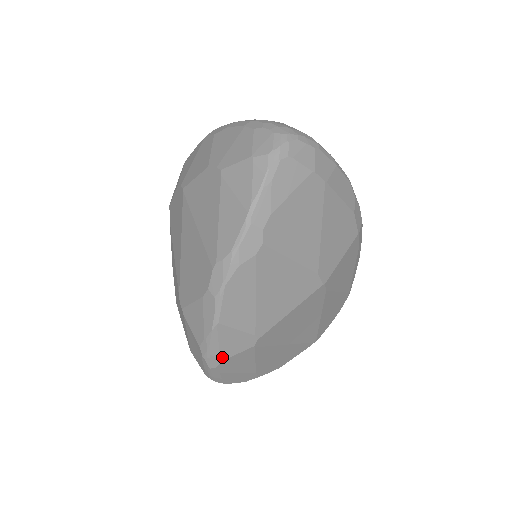
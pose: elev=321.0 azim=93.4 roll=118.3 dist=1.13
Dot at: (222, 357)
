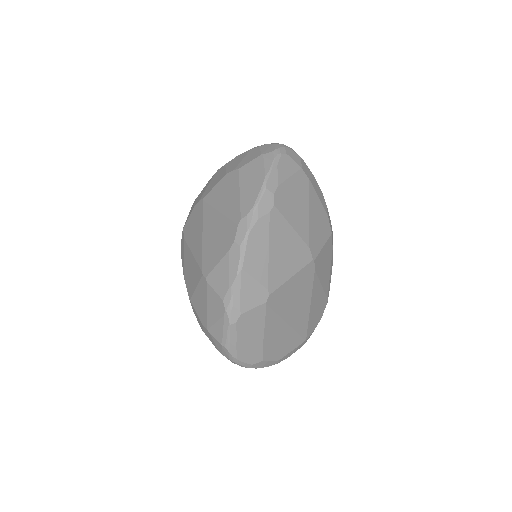
Dot at: (242, 309)
